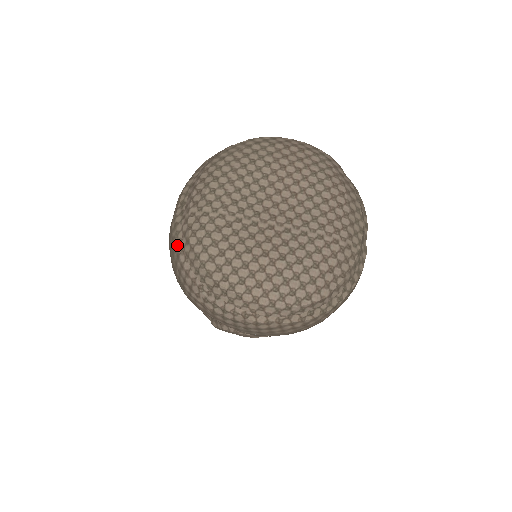
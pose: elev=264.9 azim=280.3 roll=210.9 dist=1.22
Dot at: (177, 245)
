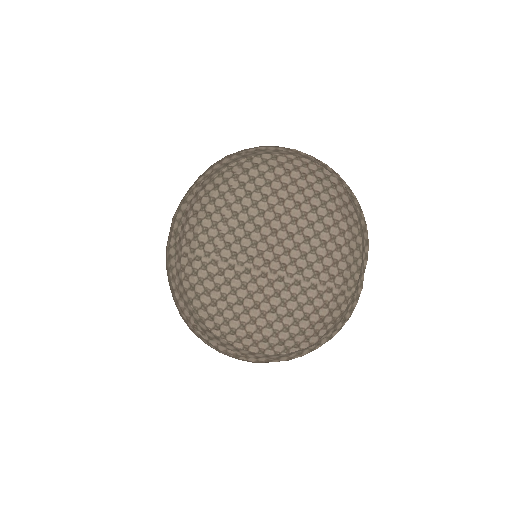
Dot at: (172, 280)
